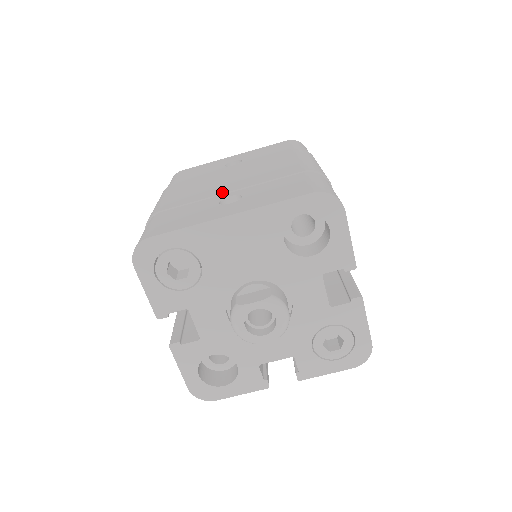
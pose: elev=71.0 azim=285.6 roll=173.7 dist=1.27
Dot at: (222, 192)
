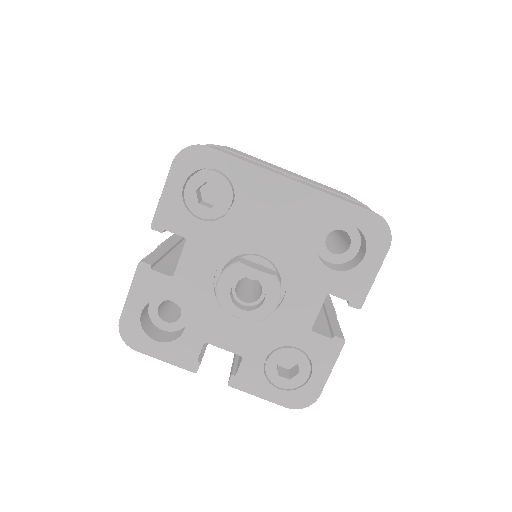
Dot at: occluded
